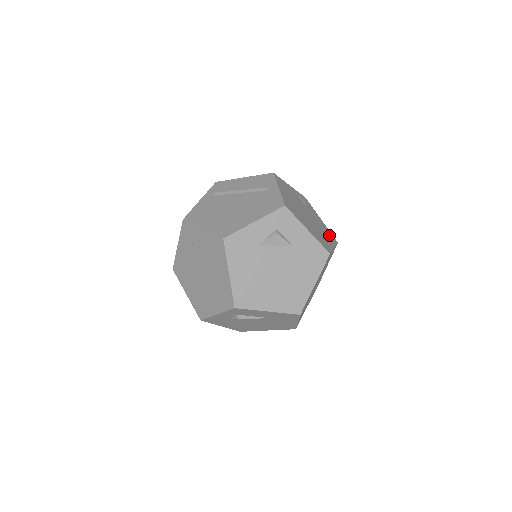
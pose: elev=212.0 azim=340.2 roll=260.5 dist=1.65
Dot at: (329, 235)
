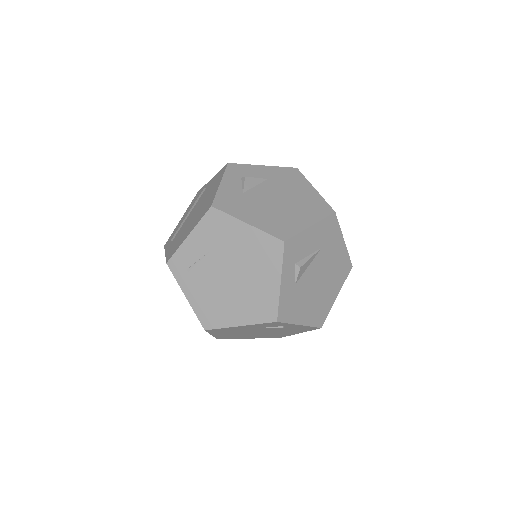
Dot at: occluded
